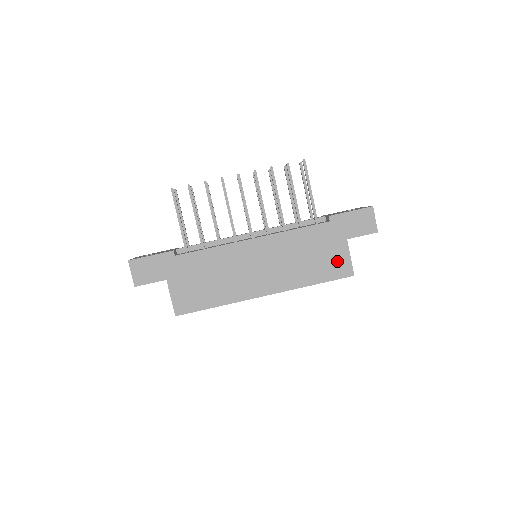
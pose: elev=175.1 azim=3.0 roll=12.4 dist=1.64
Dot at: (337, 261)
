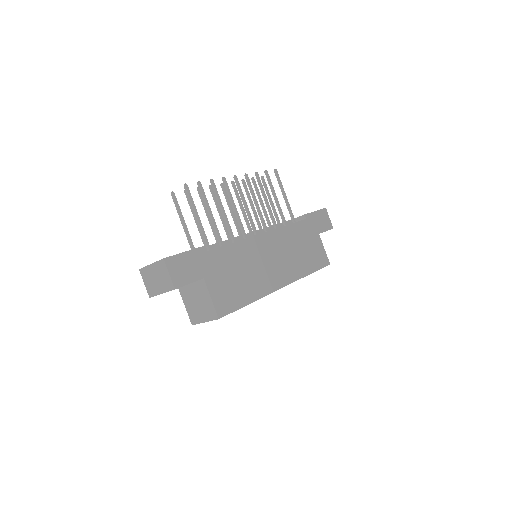
Dot at: (318, 252)
